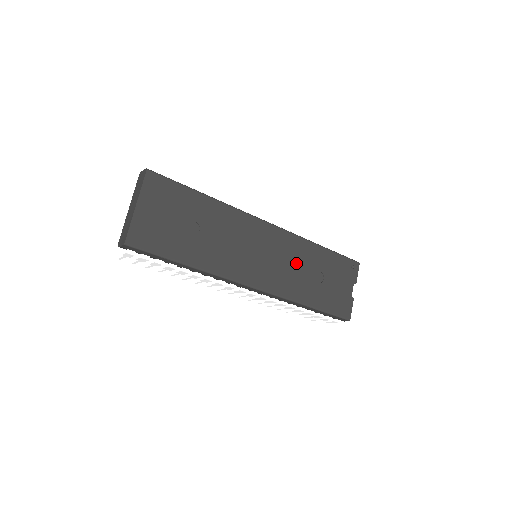
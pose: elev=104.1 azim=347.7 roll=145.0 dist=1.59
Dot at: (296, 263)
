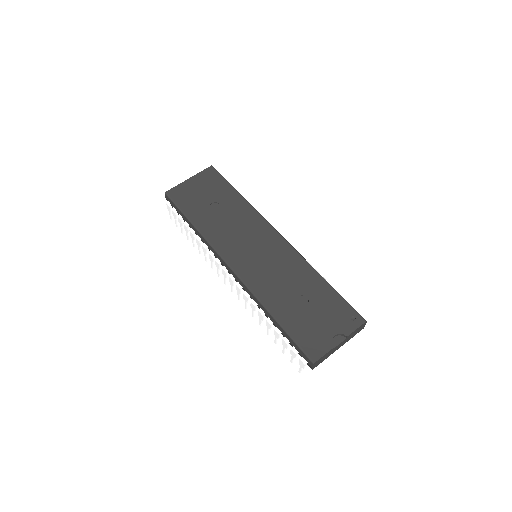
Dot at: (284, 274)
